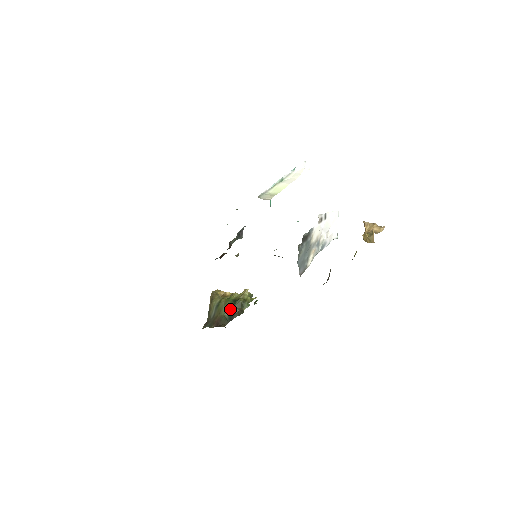
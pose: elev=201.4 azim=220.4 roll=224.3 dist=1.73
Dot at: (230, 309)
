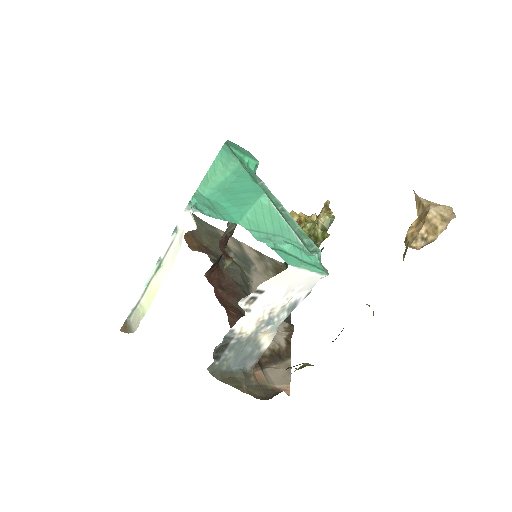
Dot at: occluded
